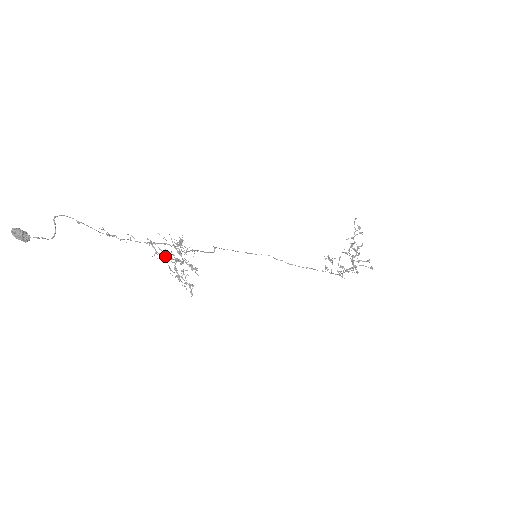
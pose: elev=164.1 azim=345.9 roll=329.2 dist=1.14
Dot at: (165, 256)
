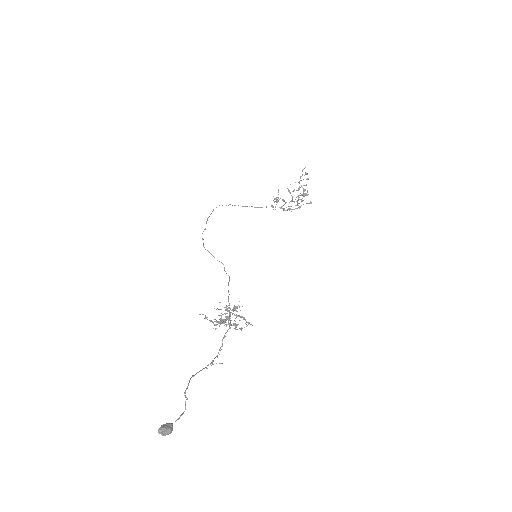
Dot at: (221, 322)
